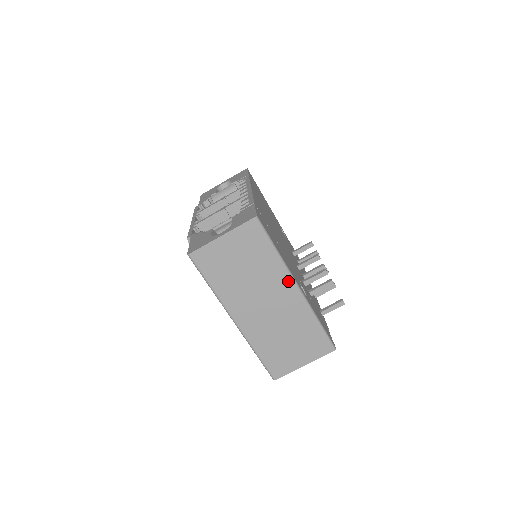
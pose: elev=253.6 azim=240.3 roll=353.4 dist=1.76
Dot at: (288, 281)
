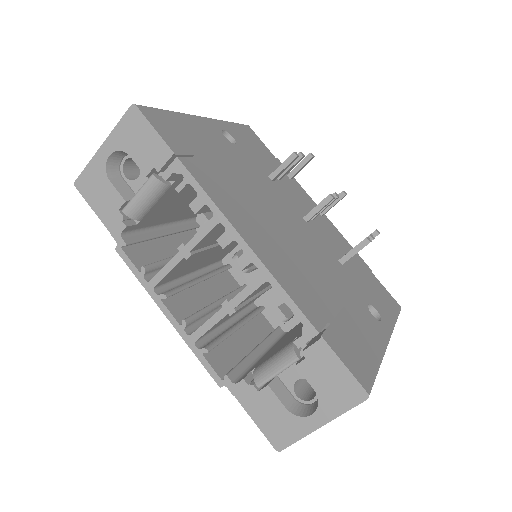
Dot at: occluded
